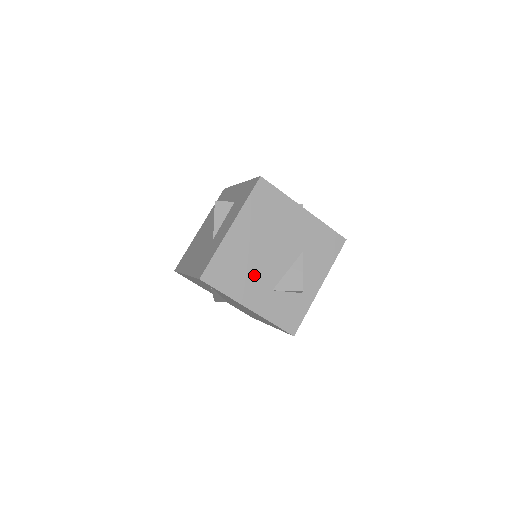
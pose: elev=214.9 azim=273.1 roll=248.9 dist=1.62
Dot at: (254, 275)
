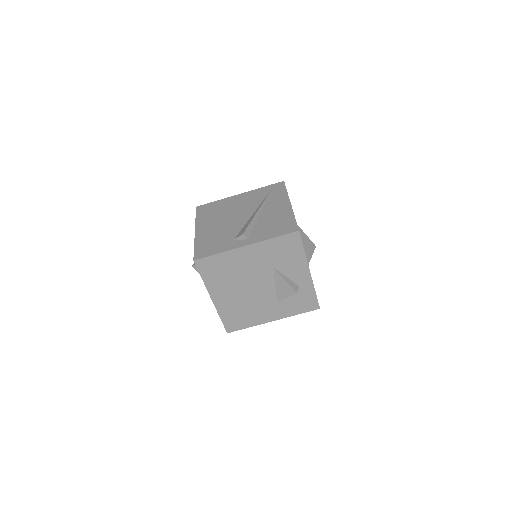
Dot at: (256, 306)
